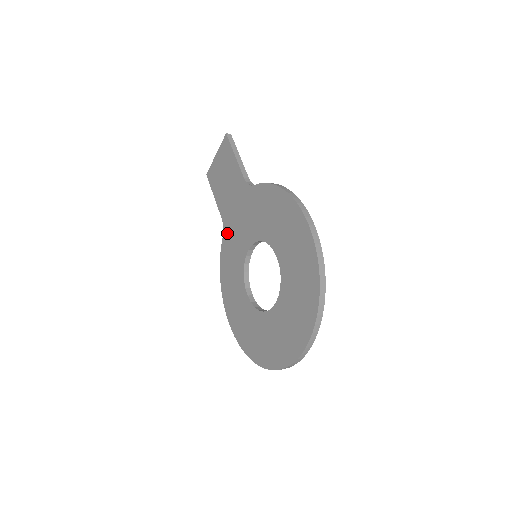
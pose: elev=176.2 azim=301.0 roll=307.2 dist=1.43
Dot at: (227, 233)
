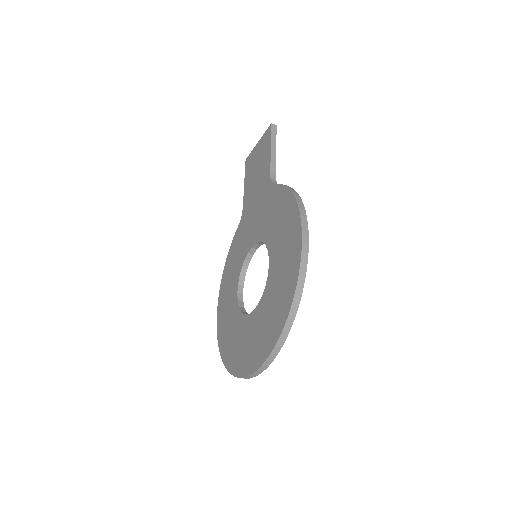
Dot at: (242, 224)
